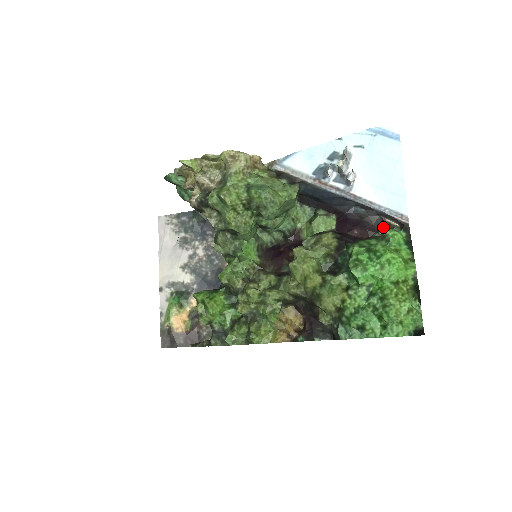
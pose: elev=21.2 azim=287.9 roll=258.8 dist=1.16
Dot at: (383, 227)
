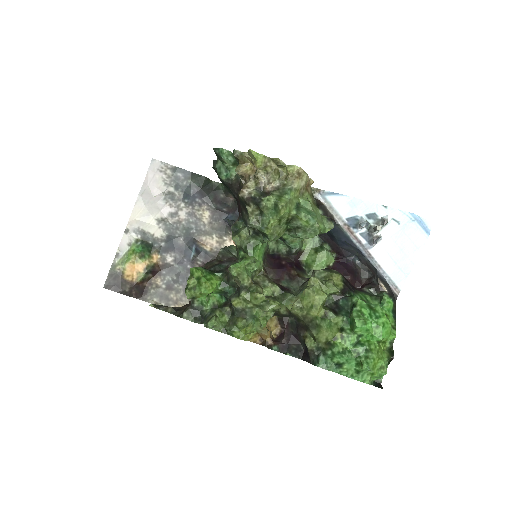
Dot at: (373, 286)
